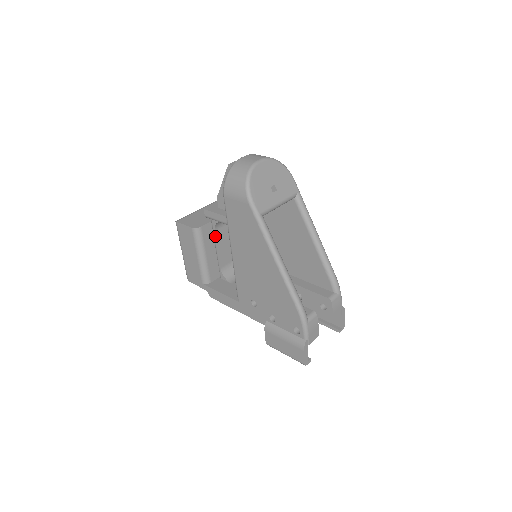
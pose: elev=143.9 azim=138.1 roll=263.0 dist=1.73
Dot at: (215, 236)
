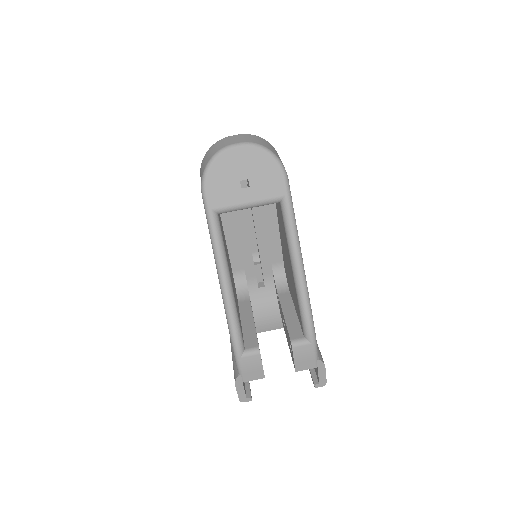
Dot at: occluded
